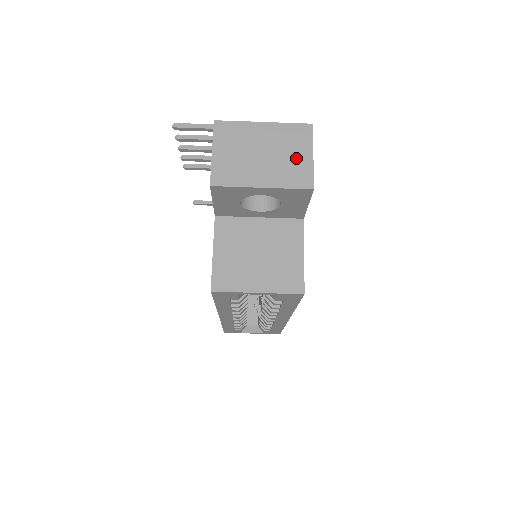
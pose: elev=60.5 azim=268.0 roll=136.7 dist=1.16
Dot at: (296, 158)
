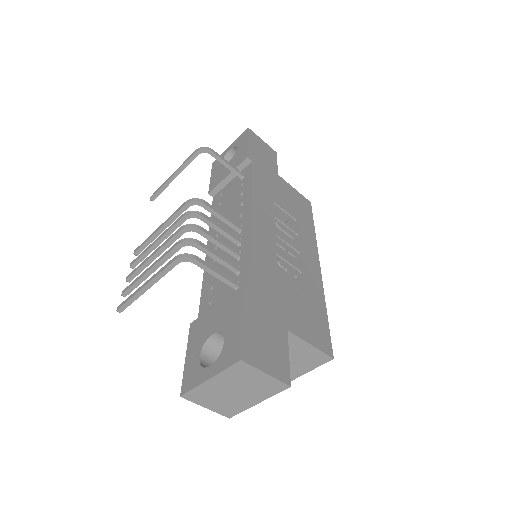
Dot at: (258, 382)
